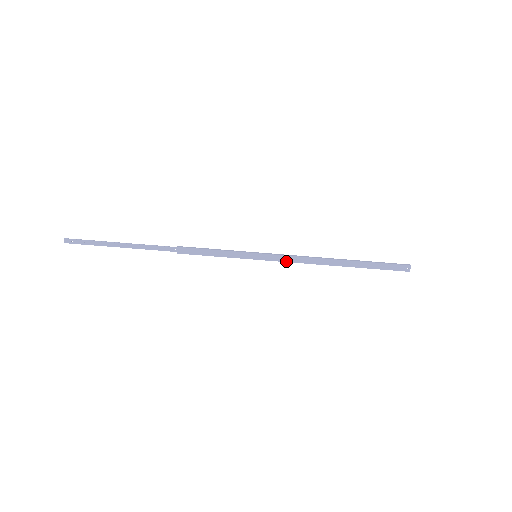
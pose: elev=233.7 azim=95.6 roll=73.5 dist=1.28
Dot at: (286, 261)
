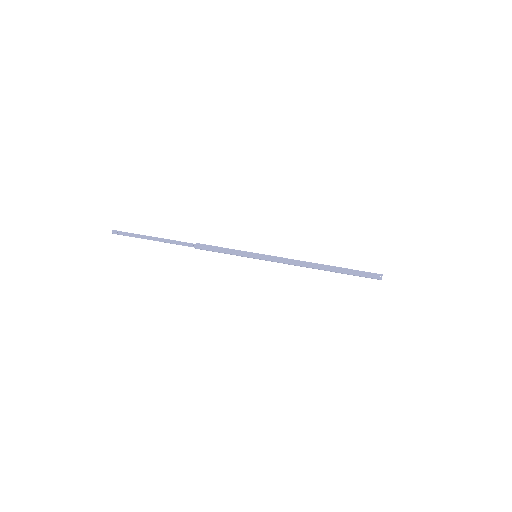
Dot at: (280, 262)
